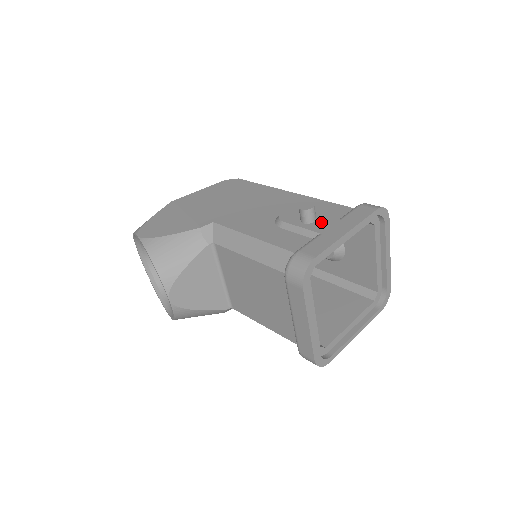
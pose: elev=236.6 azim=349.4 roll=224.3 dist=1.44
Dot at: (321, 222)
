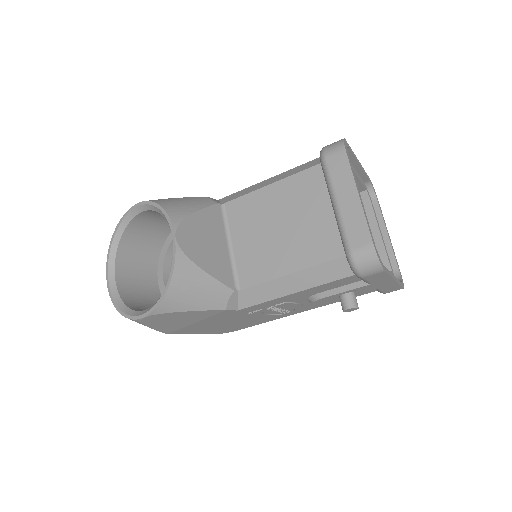
Dot at: occluded
